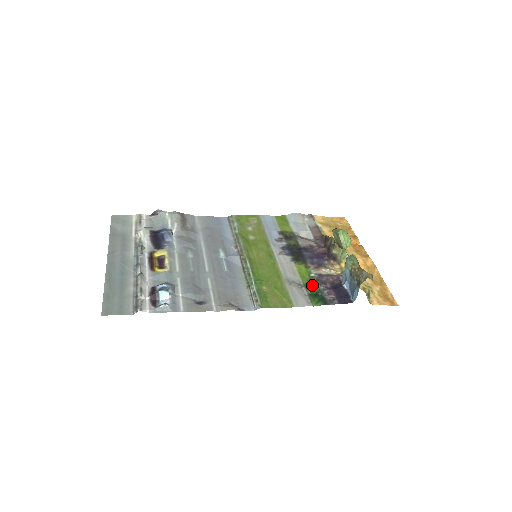
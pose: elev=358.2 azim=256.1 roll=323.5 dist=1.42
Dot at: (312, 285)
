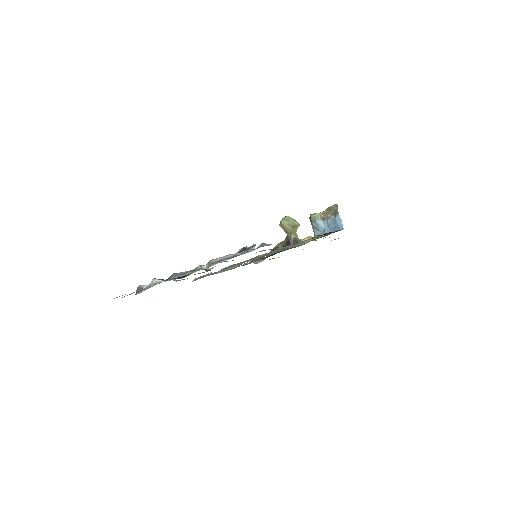
Dot at: (311, 240)
